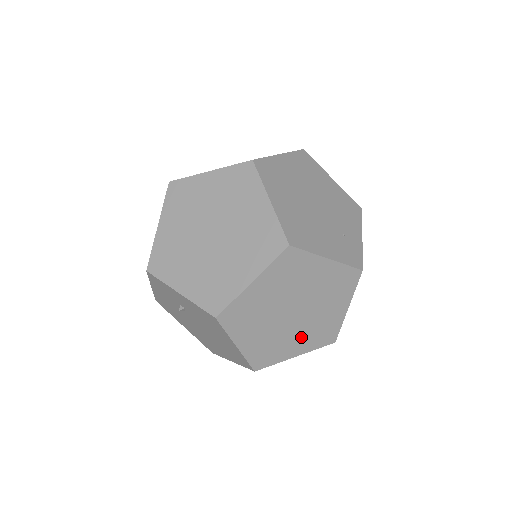
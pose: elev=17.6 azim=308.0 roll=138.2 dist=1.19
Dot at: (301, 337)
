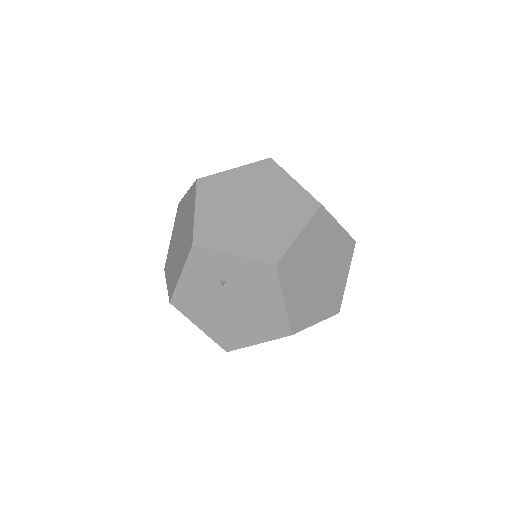
Dot at: (321, 301)
